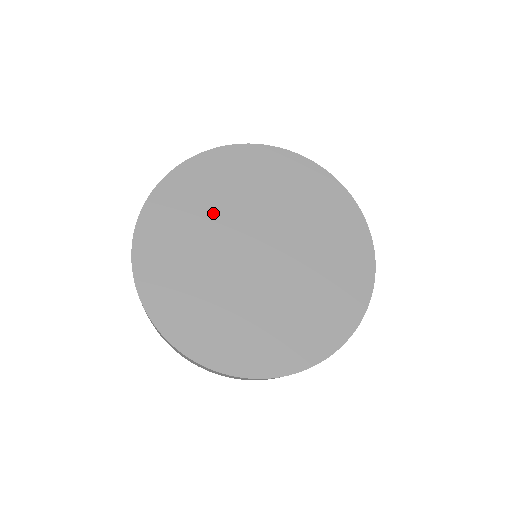
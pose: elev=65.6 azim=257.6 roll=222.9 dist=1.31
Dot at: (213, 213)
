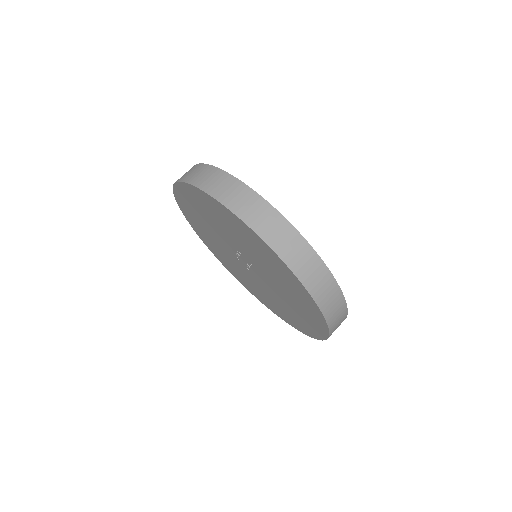
Dot at: occluded
